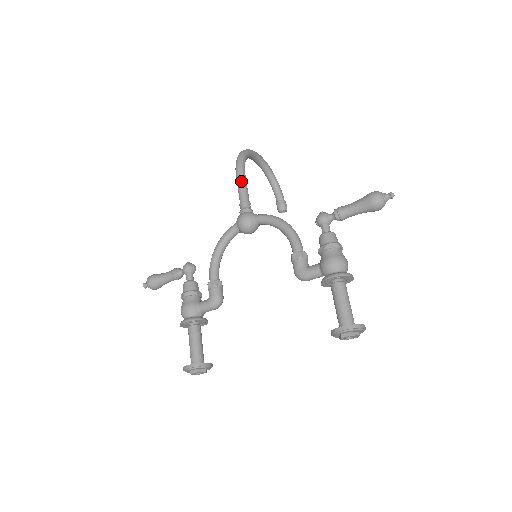
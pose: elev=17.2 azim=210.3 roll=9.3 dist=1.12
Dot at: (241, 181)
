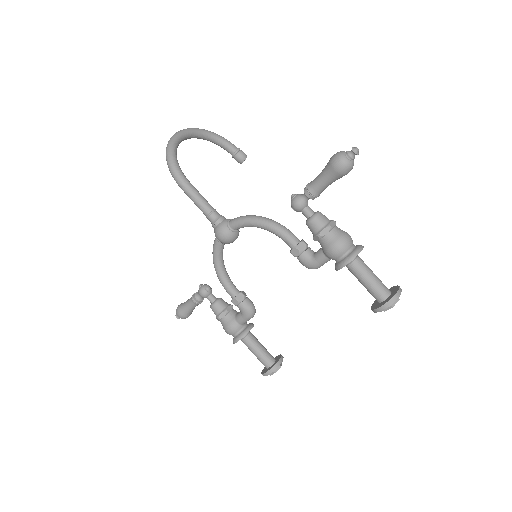
Dot at: (191, 194)
